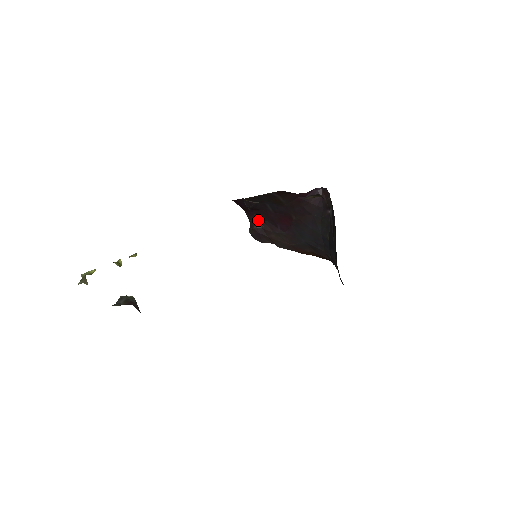
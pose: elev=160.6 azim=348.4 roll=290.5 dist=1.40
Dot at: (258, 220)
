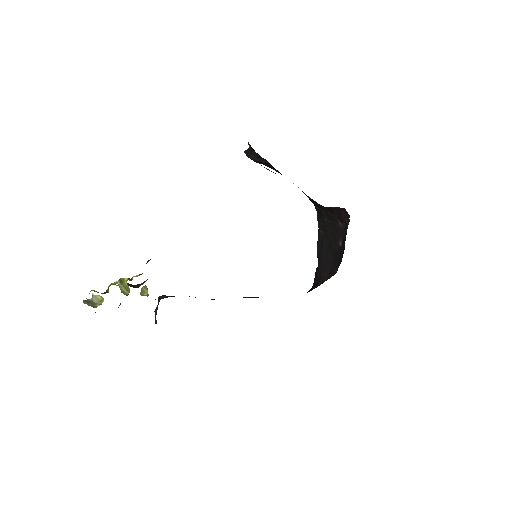
Dot at: (260, 157)
